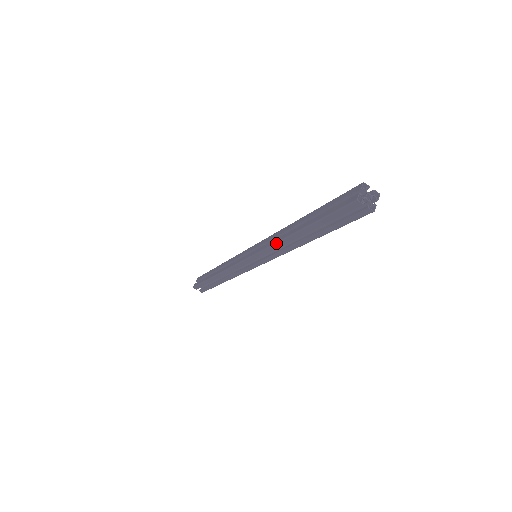
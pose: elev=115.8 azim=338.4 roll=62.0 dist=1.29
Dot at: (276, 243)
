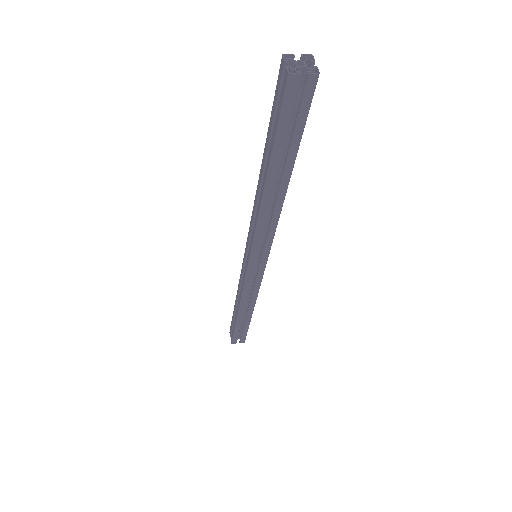
Dot at: (254, 201)
